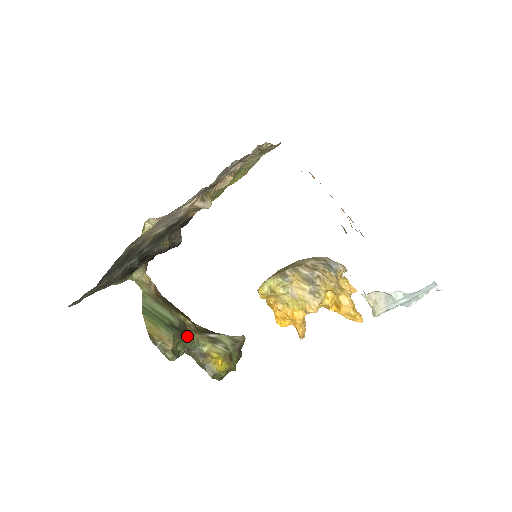
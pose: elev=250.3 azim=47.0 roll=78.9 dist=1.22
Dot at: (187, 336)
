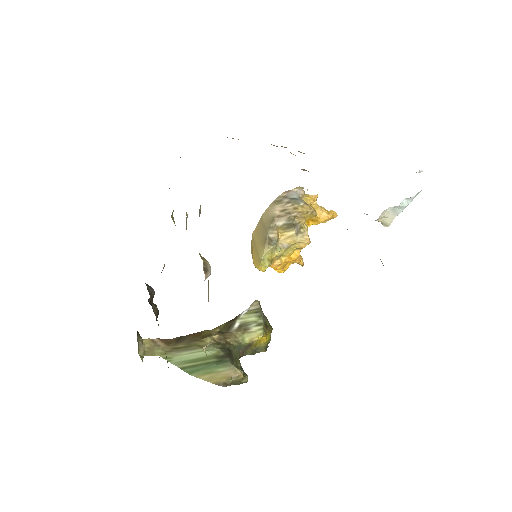
Dot at: (233, 350)
